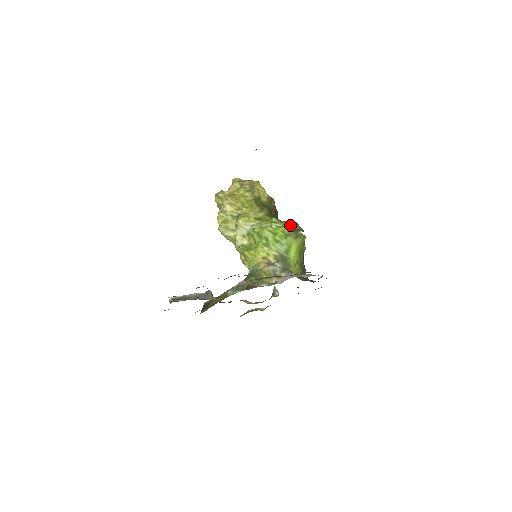
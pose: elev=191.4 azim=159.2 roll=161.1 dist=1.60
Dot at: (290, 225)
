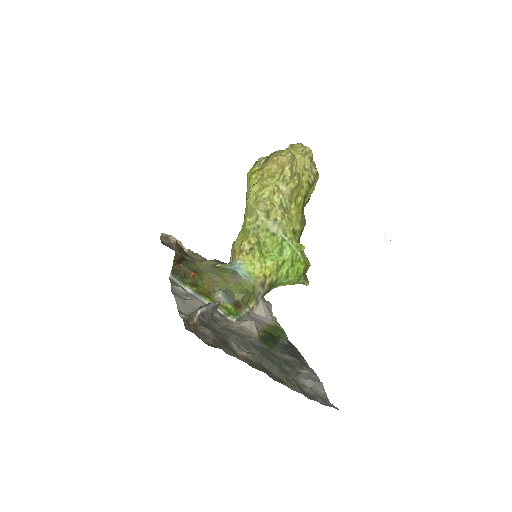
Dot at: (307, 266)
